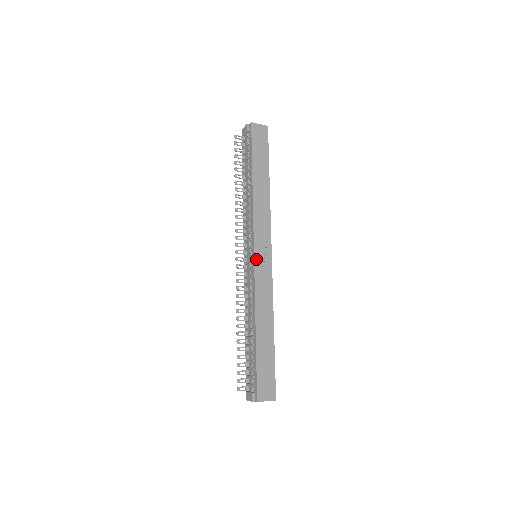
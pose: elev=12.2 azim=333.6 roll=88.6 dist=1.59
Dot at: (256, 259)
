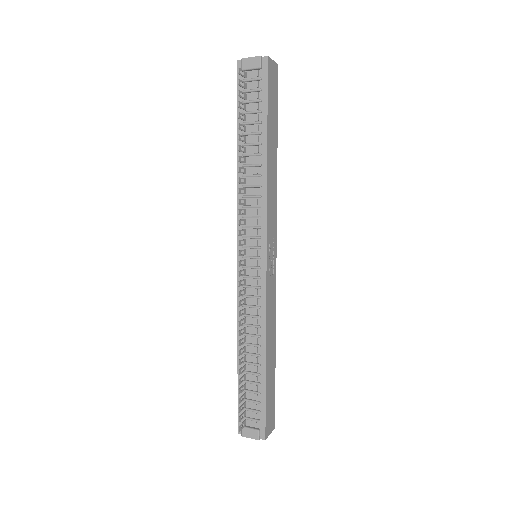
Dot at: (268, 266)
